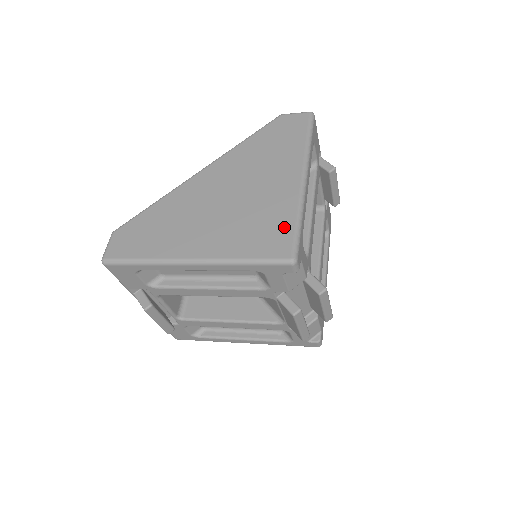
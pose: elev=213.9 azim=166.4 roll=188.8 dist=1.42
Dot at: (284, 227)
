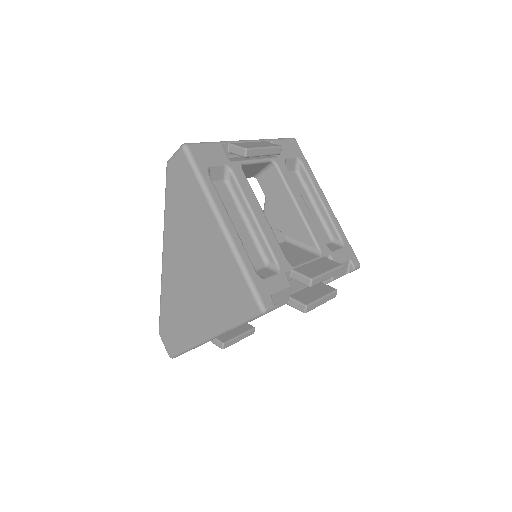
Dot at: (239, 285)
